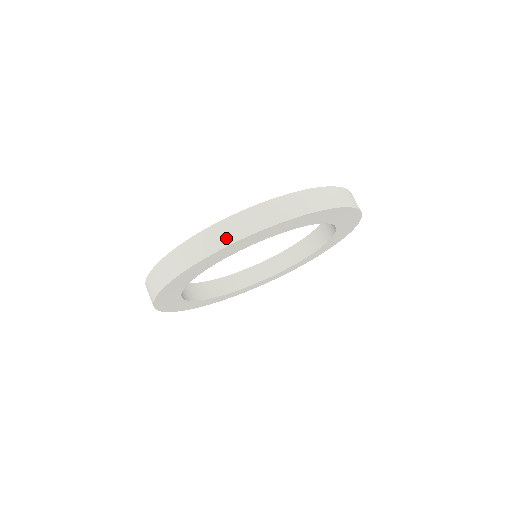
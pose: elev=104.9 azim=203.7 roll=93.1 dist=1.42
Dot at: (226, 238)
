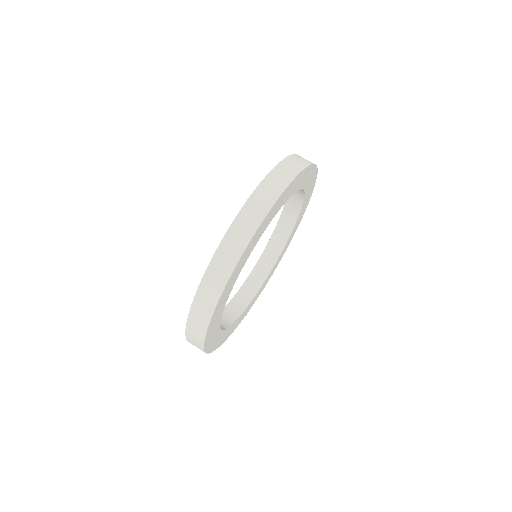
Dot at: (274, 192)
